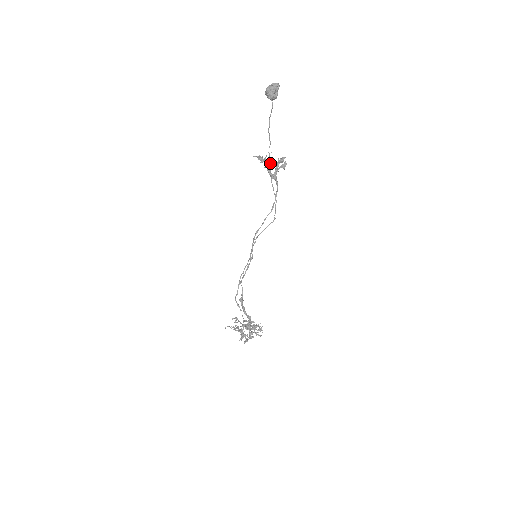
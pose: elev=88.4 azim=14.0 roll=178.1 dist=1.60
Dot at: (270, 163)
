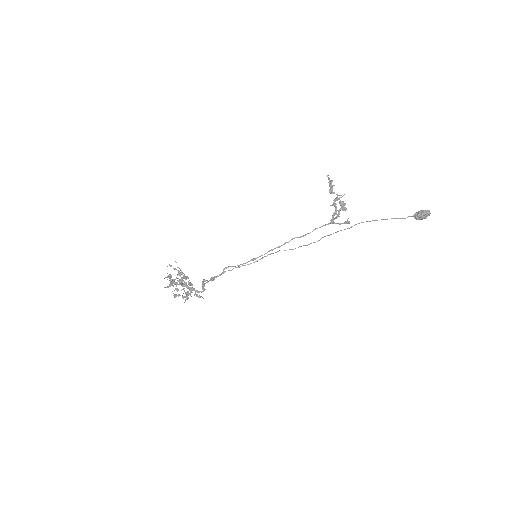
Dot at: occluded
